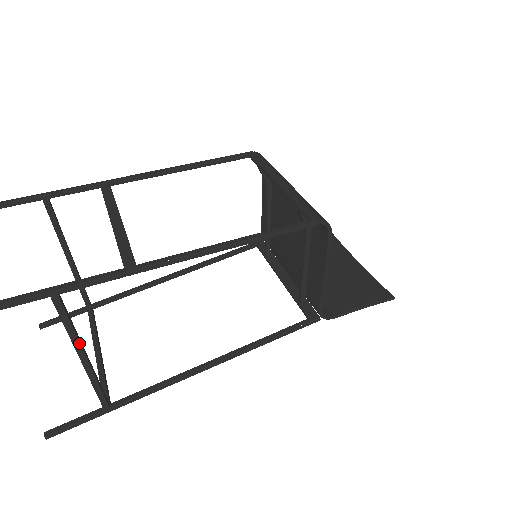
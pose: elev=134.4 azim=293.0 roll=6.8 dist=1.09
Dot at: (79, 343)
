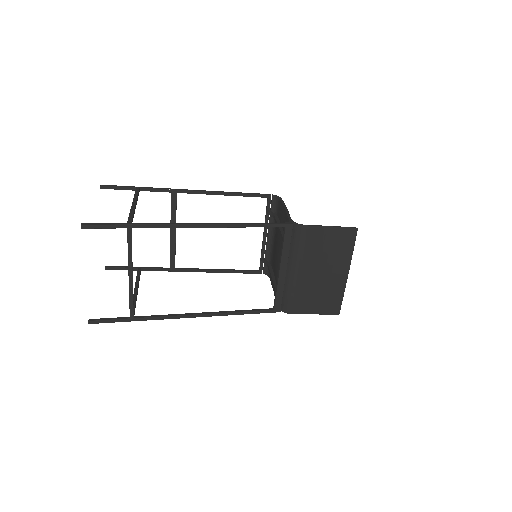
Dot at: (136, 199)
